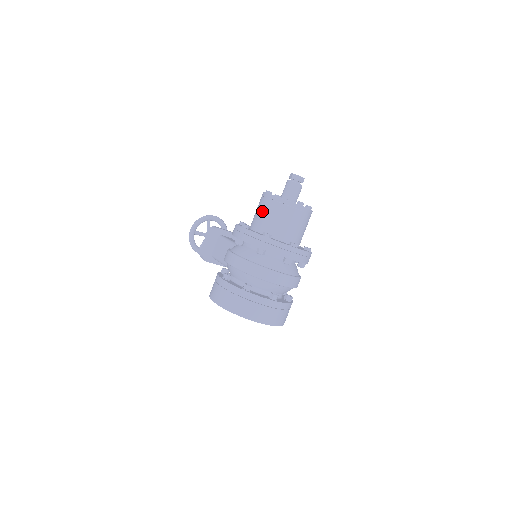
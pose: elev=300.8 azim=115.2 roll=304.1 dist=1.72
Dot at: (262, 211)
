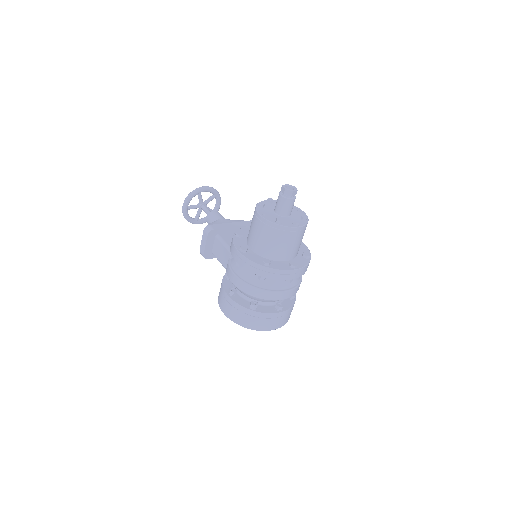
Dot at: (258, 233)
